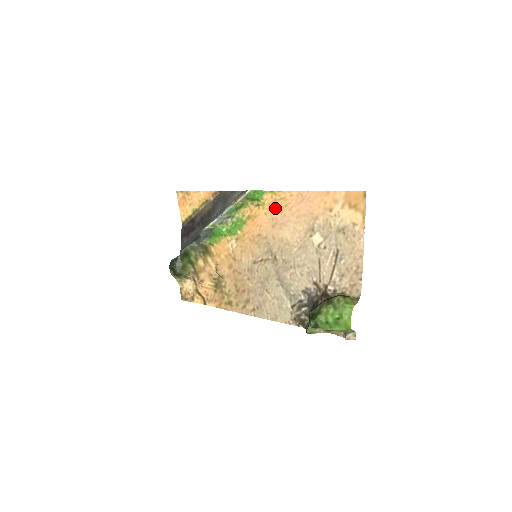
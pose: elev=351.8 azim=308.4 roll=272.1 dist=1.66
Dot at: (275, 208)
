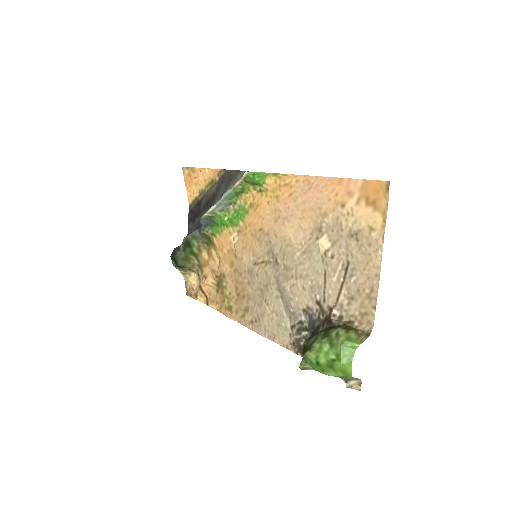
Dot at: (278, 196)
